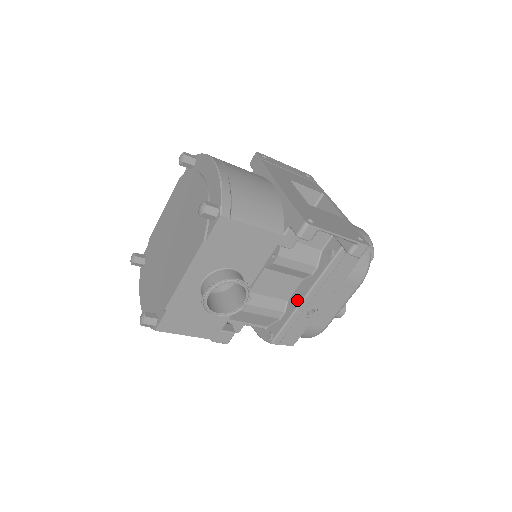
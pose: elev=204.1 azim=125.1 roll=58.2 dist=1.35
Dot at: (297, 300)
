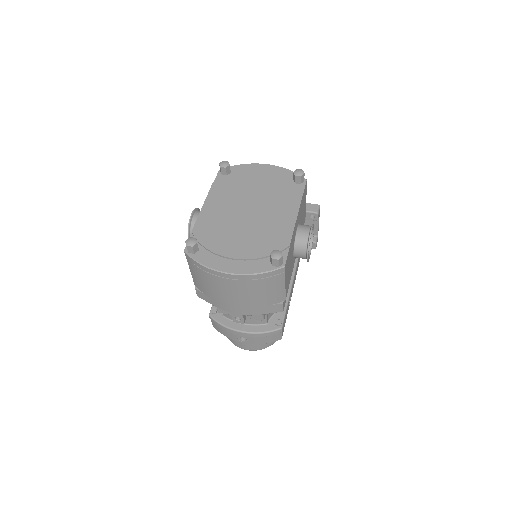
Dot at: occluded
